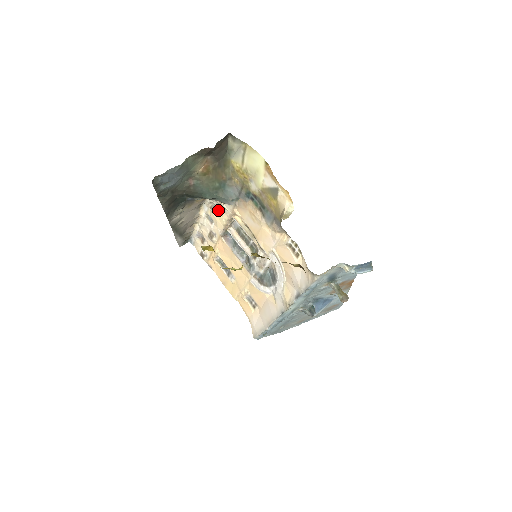
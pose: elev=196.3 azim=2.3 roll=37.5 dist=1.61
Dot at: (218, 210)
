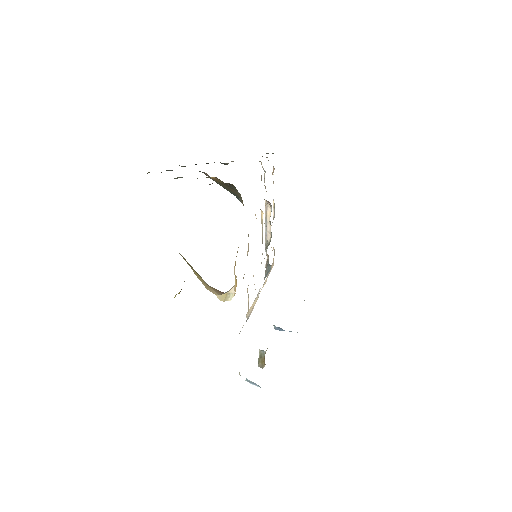
Dot at: occluded
